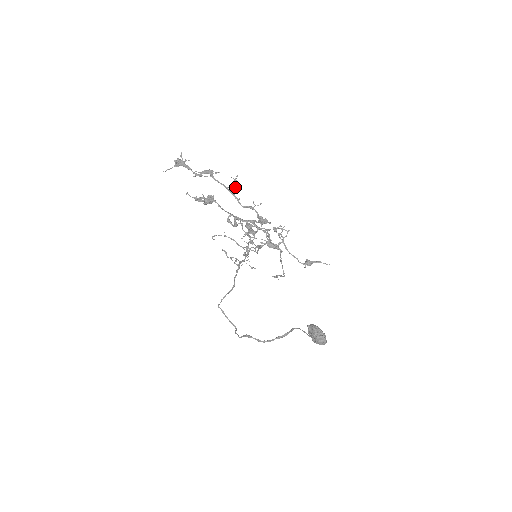
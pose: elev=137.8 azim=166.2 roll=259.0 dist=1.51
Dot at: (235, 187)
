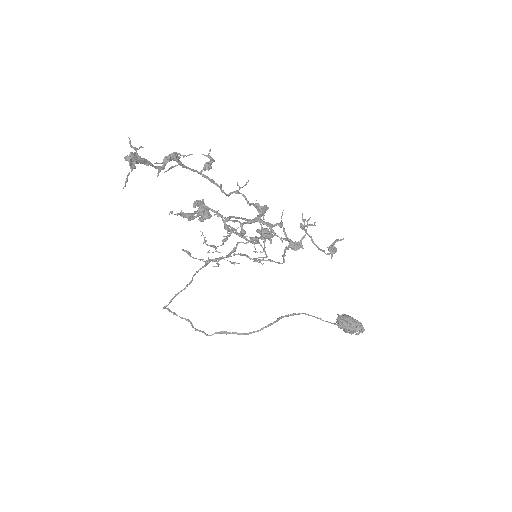
Dot at: (210, 168)
